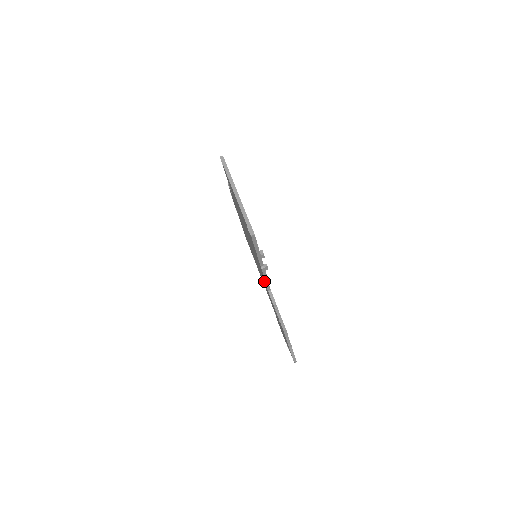
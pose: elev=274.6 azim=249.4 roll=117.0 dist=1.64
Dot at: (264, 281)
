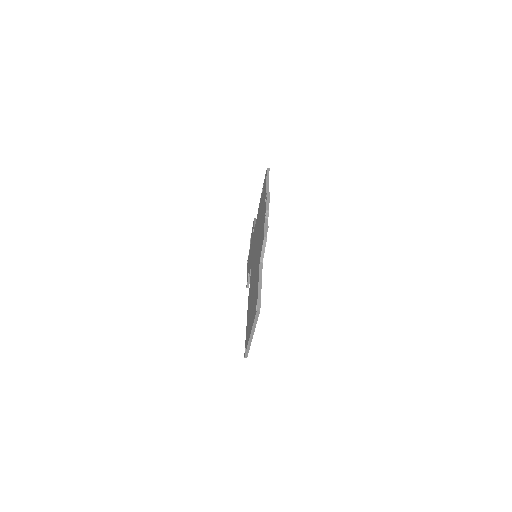
Dot at: (251, 268)
